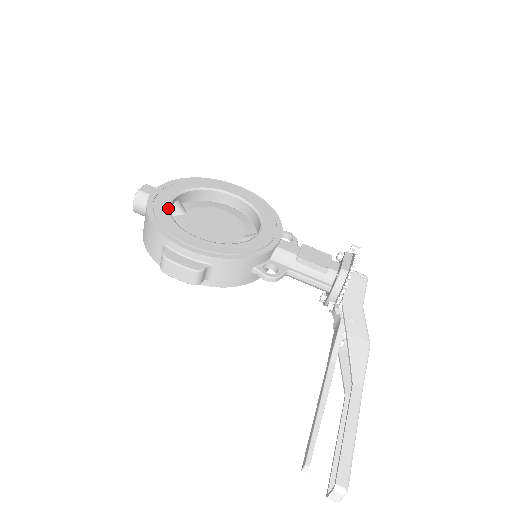
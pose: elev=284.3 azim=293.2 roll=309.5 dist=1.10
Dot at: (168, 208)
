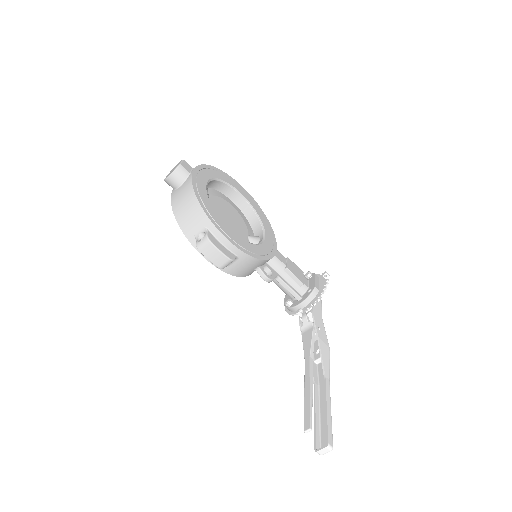
Dot at: occluded
